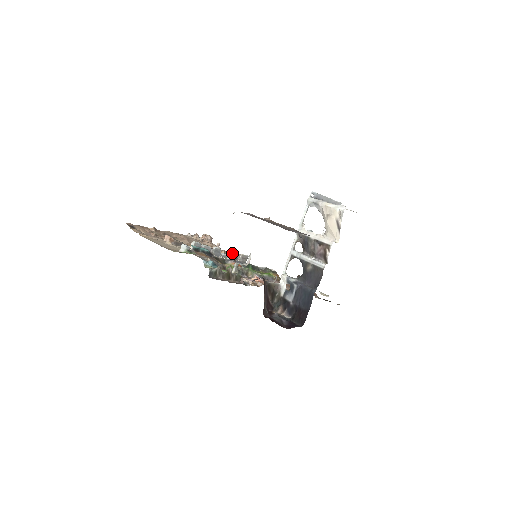
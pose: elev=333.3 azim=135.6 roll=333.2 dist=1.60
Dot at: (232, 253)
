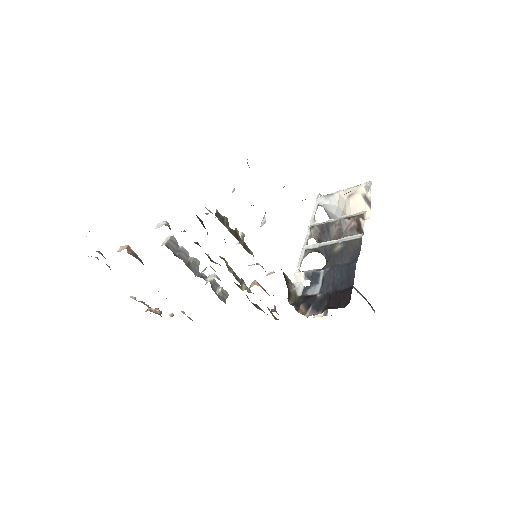
Dot at: occluded
